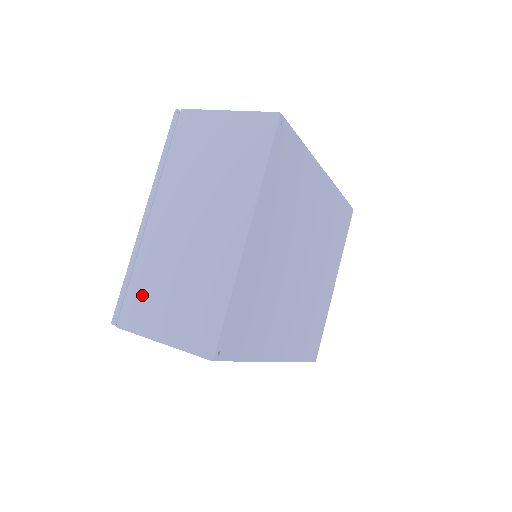
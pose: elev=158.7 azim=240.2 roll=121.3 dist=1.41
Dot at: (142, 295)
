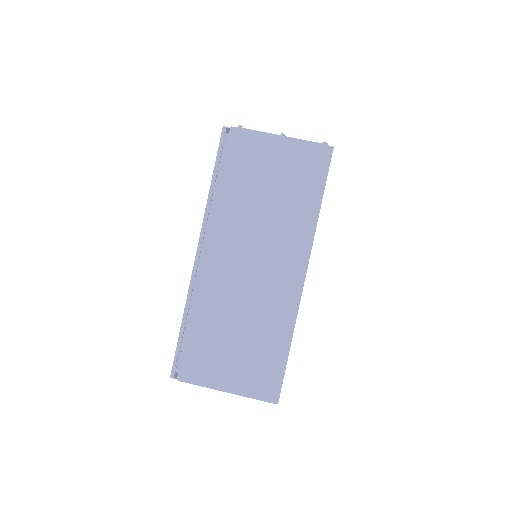
Dot at: occluded
